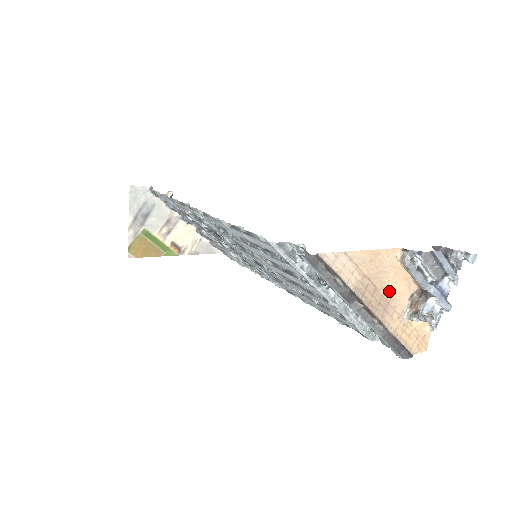
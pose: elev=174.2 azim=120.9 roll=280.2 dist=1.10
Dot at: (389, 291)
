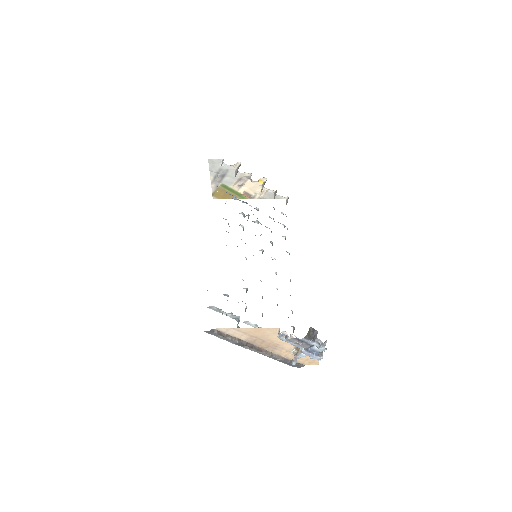
Dot at: (276, 342)
